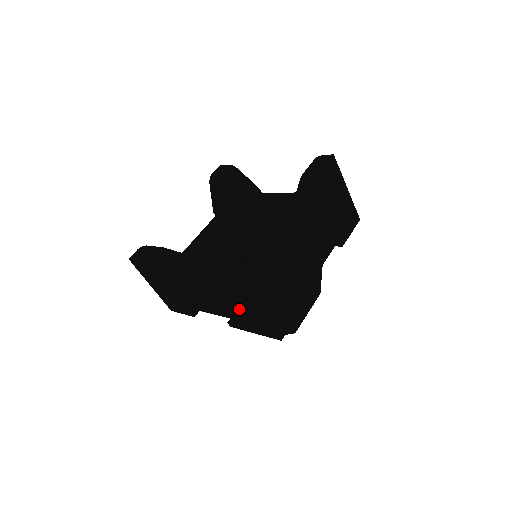
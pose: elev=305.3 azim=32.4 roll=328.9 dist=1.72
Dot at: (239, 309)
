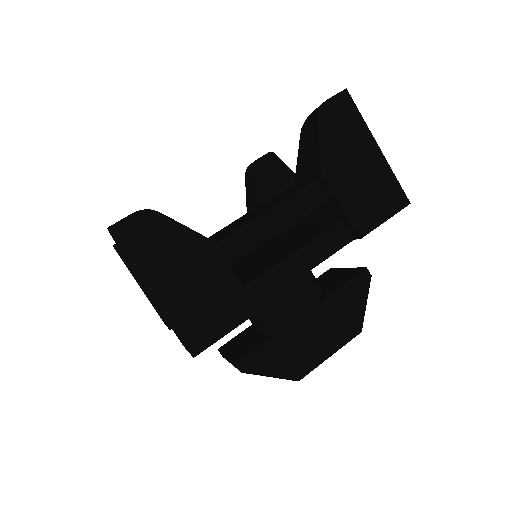
Dot at: occluded
